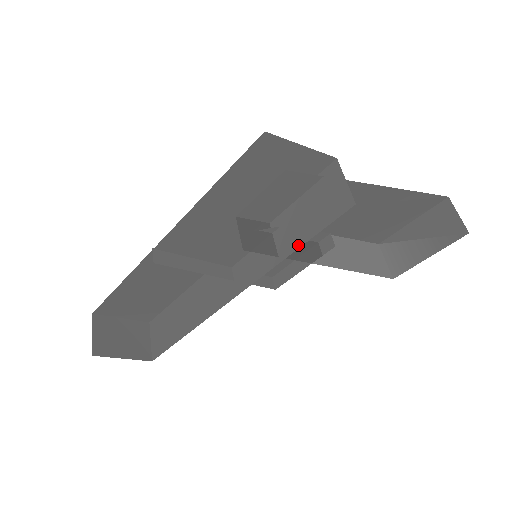
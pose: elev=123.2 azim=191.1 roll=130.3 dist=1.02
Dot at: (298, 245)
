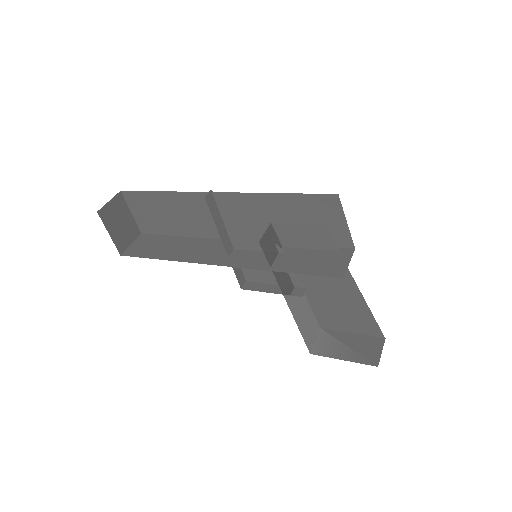
Dot at: (289, 271)
